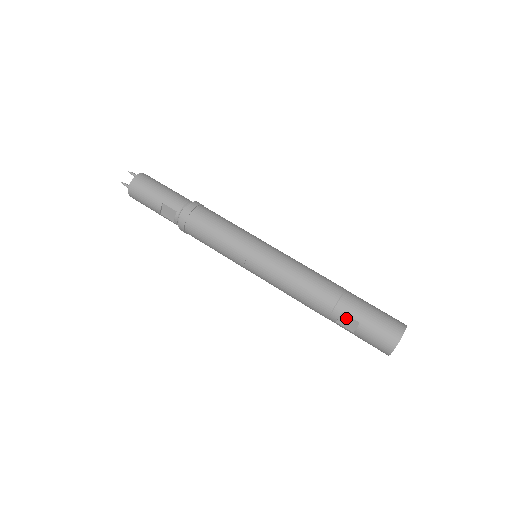
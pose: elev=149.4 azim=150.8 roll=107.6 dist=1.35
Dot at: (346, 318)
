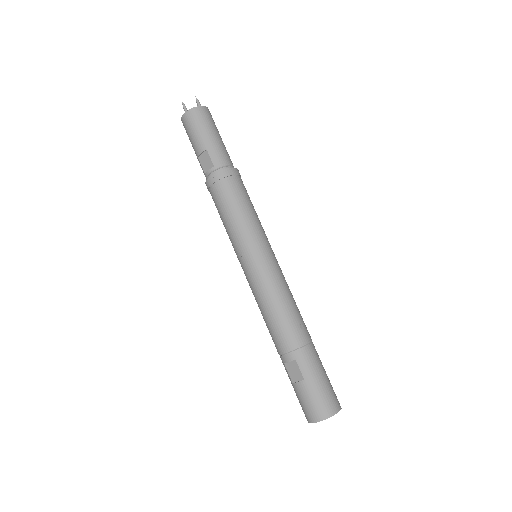
Dot at: (295, 367)
